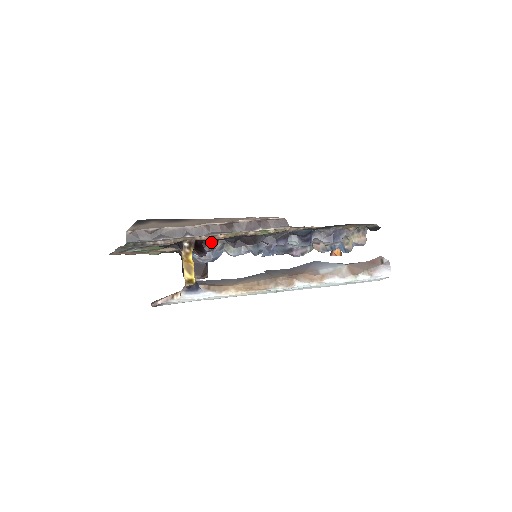
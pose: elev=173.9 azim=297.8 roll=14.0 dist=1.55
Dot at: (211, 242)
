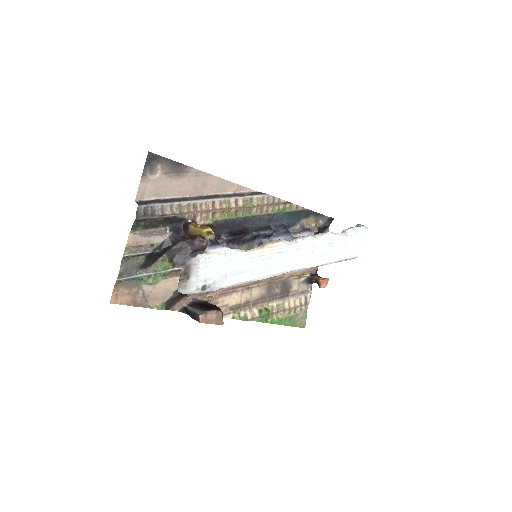
Dot at: occluded
